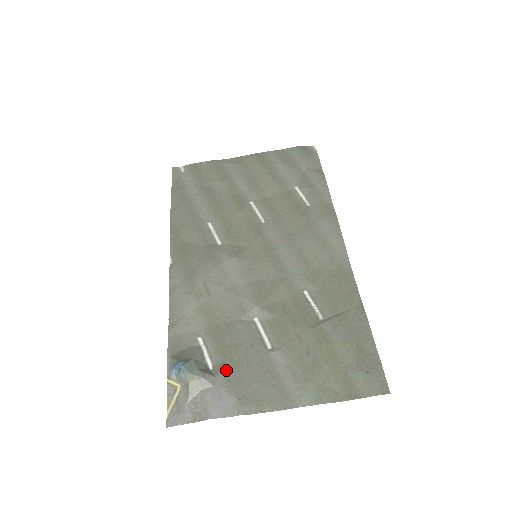
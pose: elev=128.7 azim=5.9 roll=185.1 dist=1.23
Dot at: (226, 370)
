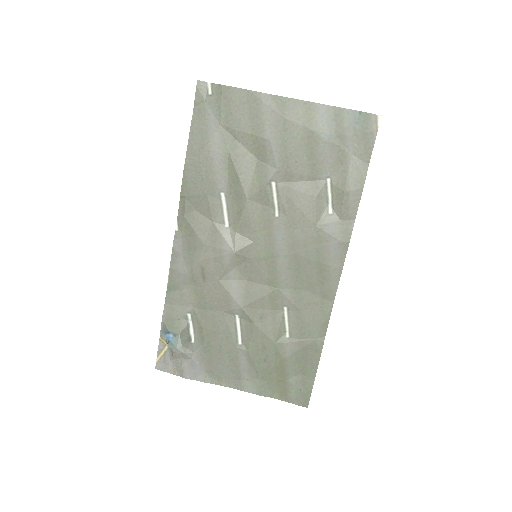
Dot at: (203, 350)
